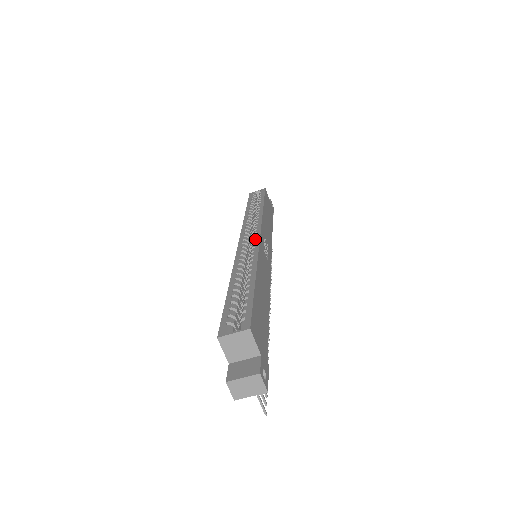
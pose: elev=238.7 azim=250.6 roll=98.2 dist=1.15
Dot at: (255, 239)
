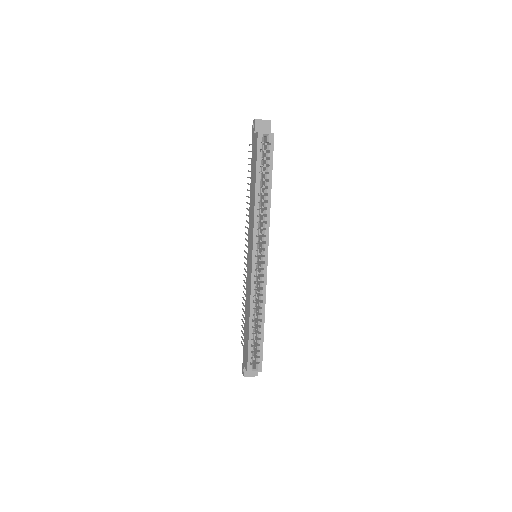
Dot at: (264, 268)
